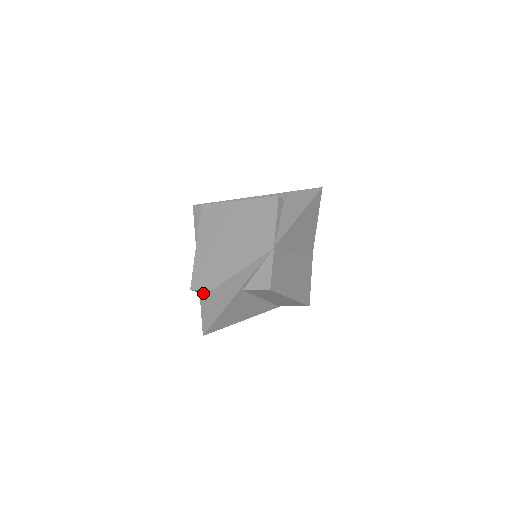
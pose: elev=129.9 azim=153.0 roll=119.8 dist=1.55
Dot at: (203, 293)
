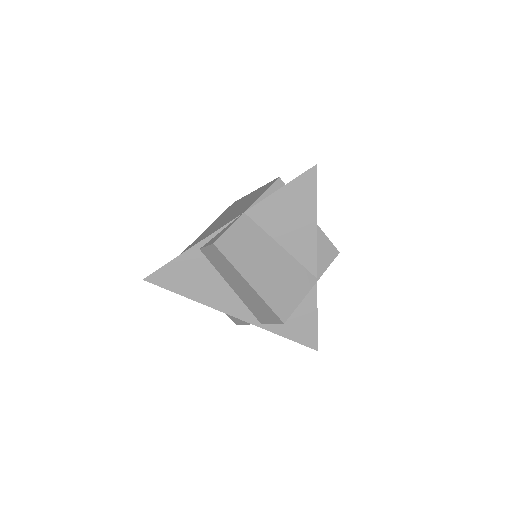
Dot at: occluded
